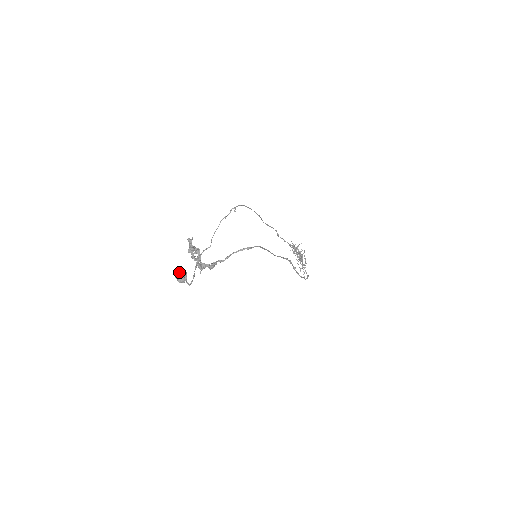
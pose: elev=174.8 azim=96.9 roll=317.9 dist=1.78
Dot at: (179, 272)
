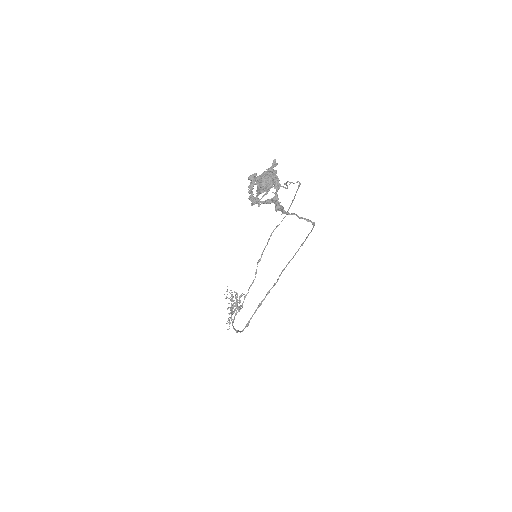
Dot at: (271, 175)
